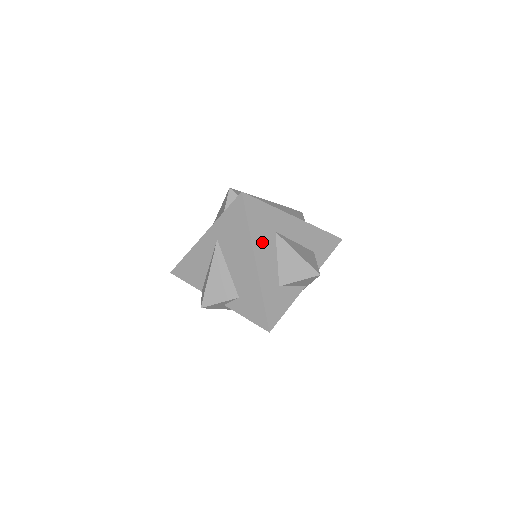
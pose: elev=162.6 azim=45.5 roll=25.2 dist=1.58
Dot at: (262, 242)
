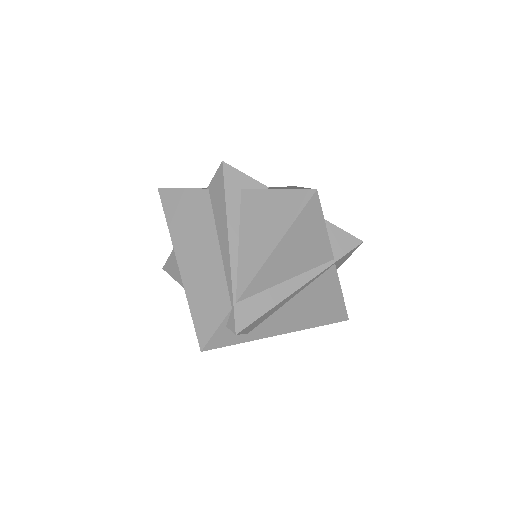
Dot at: occluded
